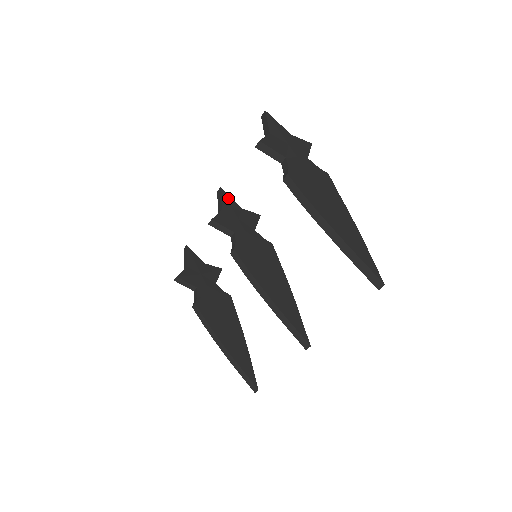
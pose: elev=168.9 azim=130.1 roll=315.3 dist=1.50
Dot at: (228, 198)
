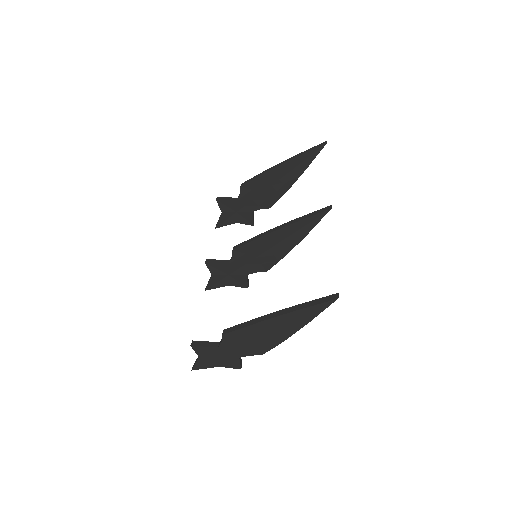
Dot at: occluded
